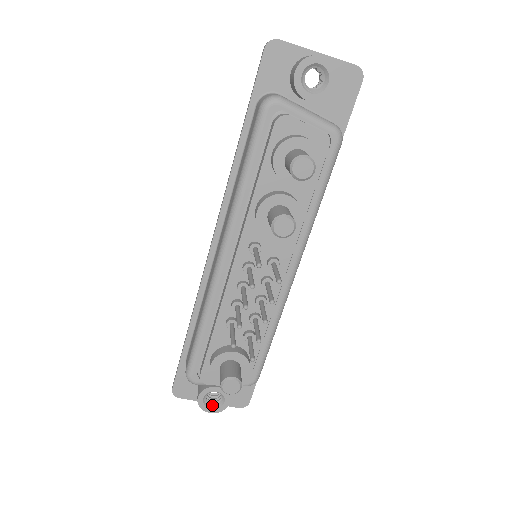
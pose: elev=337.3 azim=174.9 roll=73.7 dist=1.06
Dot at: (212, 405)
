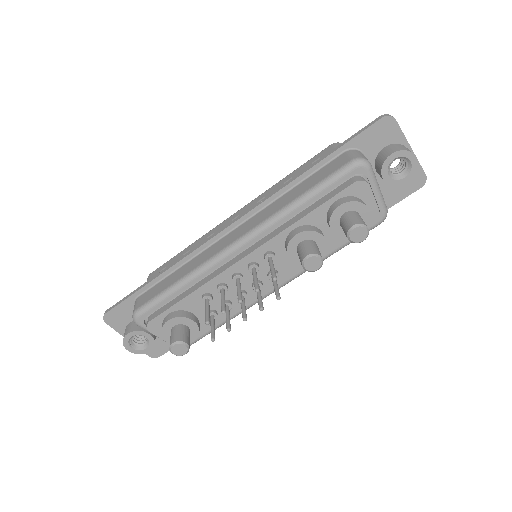
Dot at: (133, 345)
